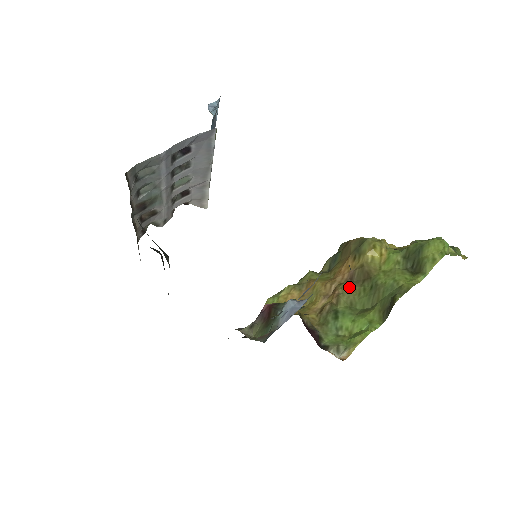
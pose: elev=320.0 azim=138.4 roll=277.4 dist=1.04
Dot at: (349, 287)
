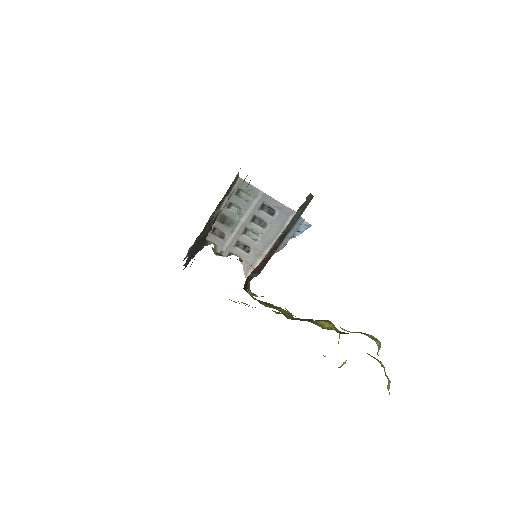
Dot at: occluded
